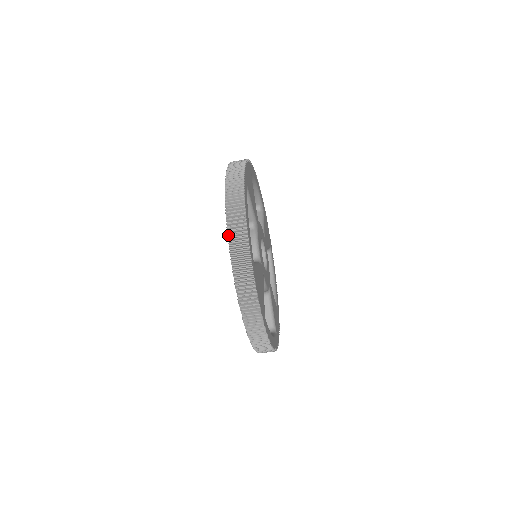
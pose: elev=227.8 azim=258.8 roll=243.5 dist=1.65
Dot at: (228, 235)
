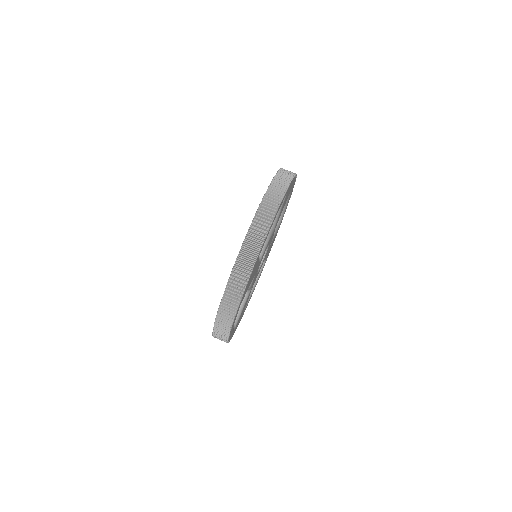
Dot at: (253, 220)
